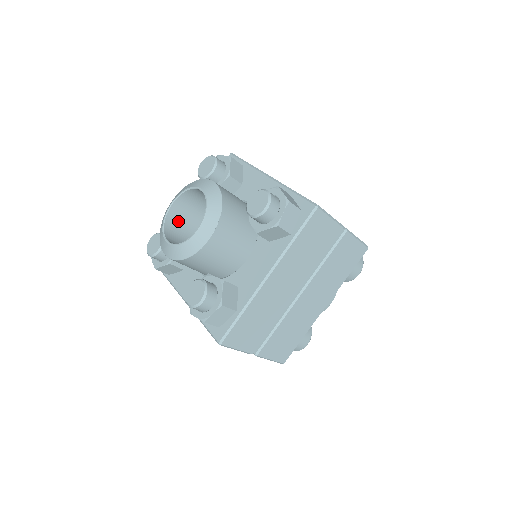
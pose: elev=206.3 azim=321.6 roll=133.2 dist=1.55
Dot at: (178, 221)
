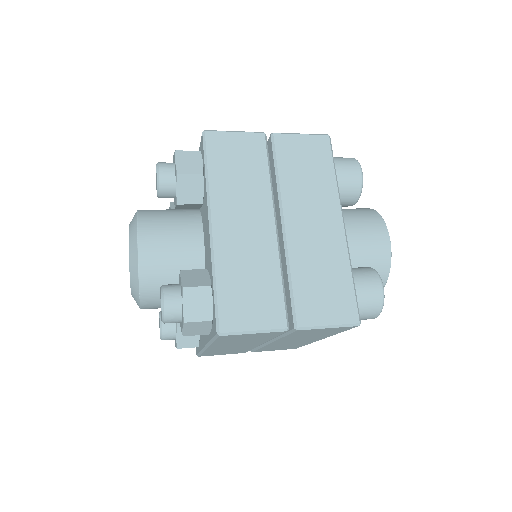
Dot at: occluded
